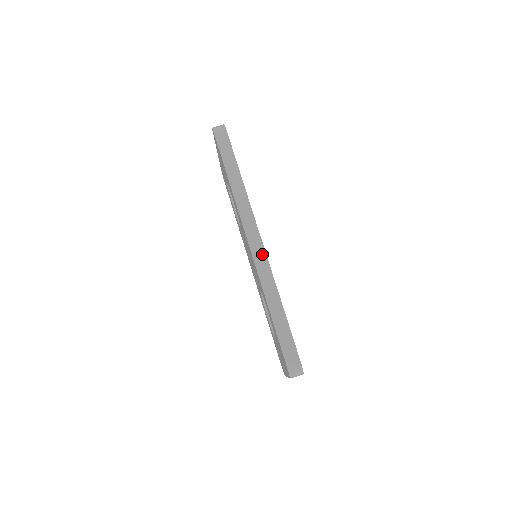
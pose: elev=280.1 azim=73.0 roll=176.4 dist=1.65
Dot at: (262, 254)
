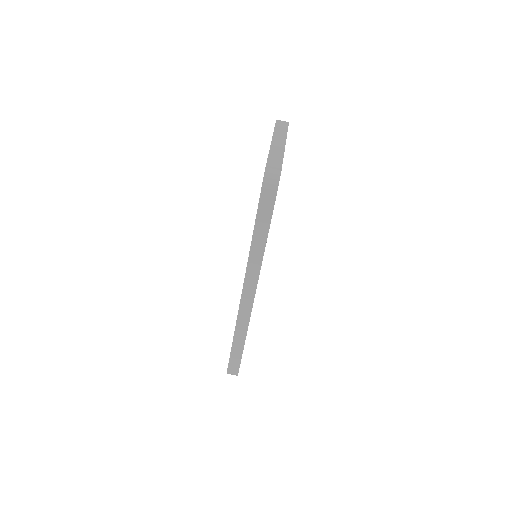
Dot at: (248, 309)
